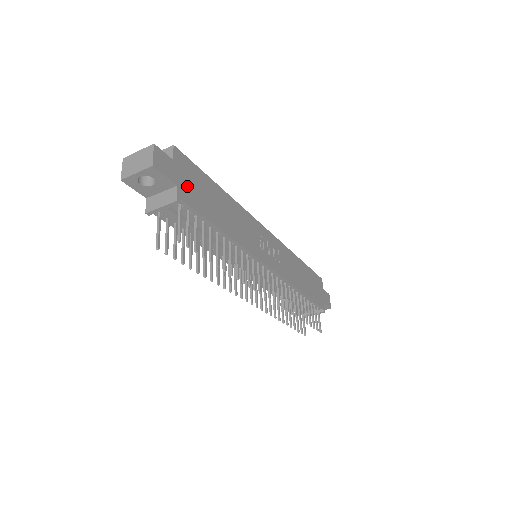
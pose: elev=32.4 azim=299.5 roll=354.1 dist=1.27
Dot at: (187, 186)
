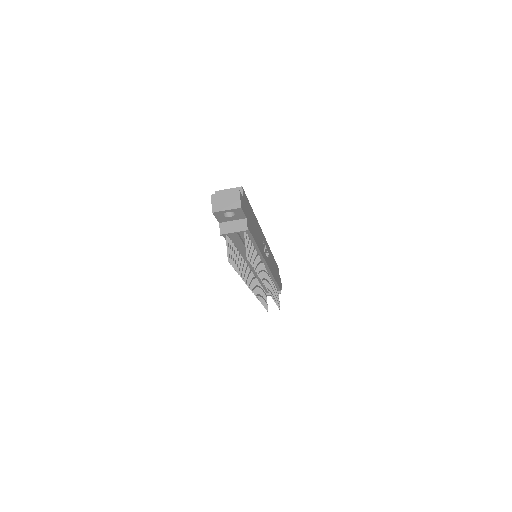
Dot at: (248, 217)
